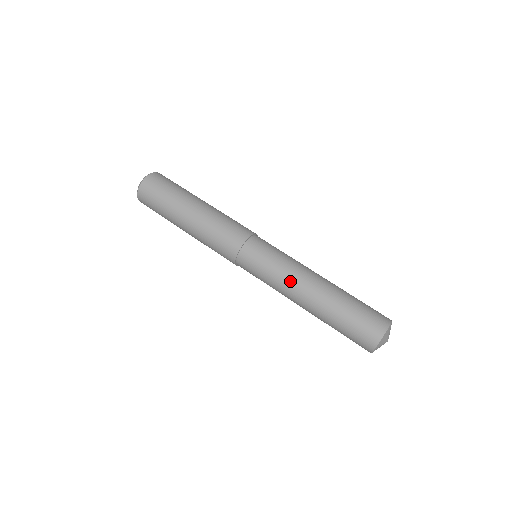
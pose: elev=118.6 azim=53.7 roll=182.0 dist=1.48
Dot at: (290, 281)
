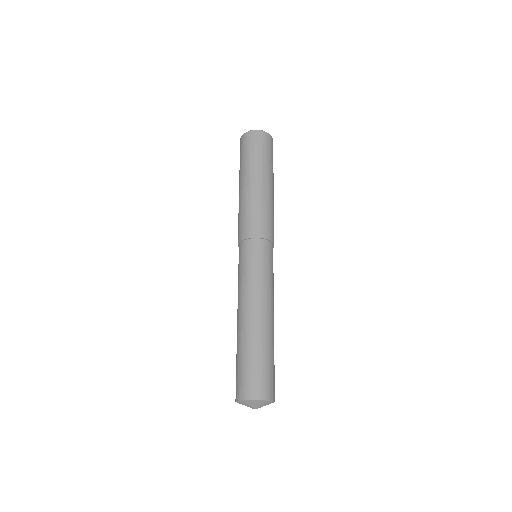
Dot at: (241, 296)
